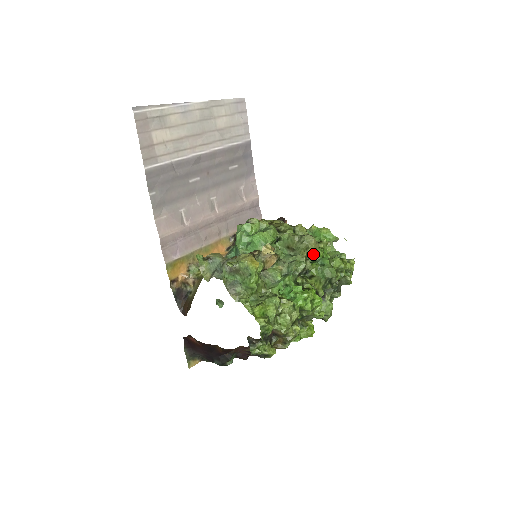
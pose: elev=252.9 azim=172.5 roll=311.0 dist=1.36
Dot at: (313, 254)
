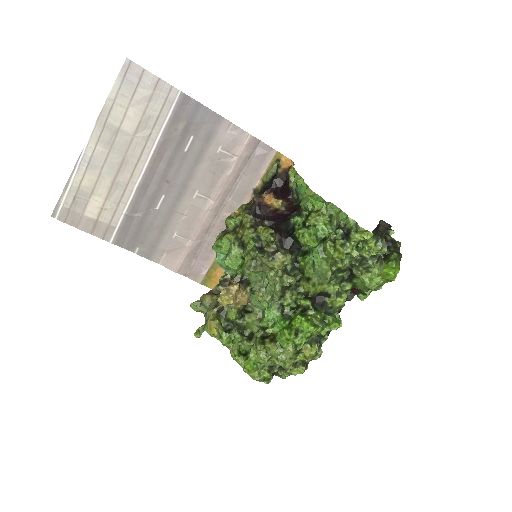
Dot at: (302, 243)
